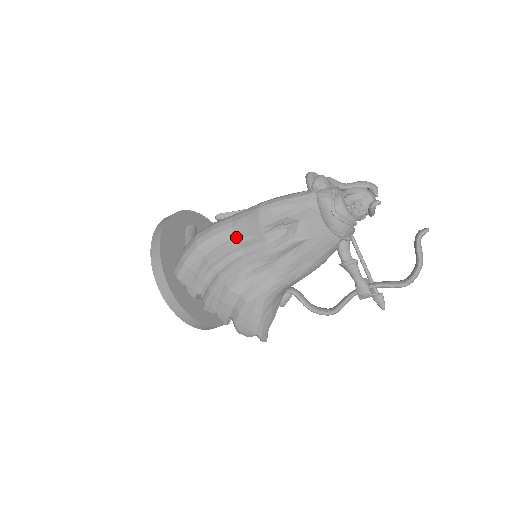
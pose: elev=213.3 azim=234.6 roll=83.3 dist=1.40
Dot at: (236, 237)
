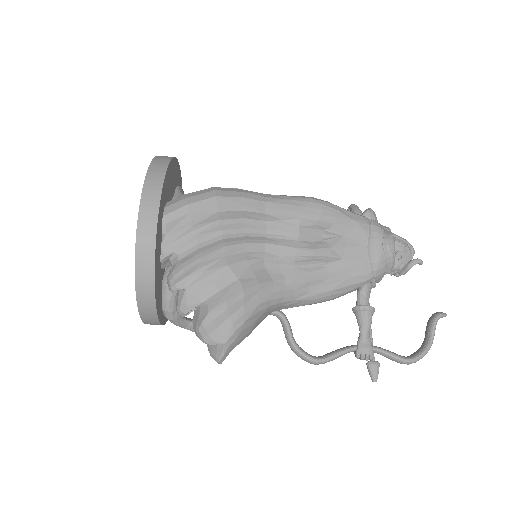
Dot at: (266, 214)
